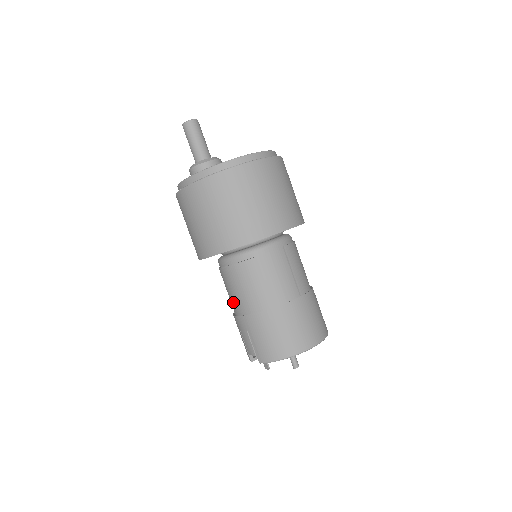
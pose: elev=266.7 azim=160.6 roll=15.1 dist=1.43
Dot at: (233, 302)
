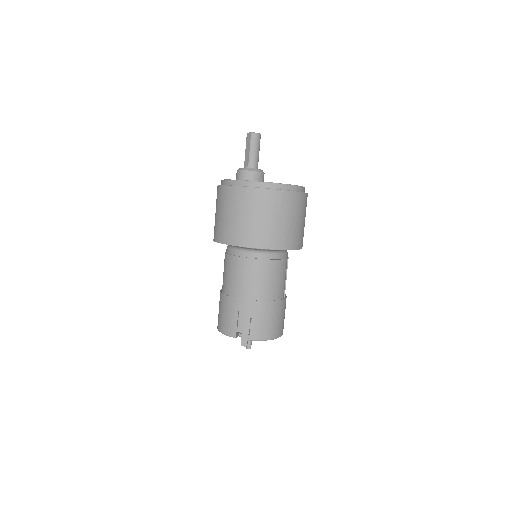
Dot at: (245, 287)
